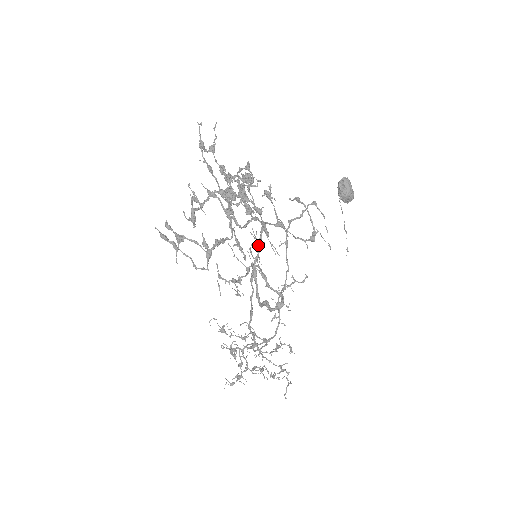
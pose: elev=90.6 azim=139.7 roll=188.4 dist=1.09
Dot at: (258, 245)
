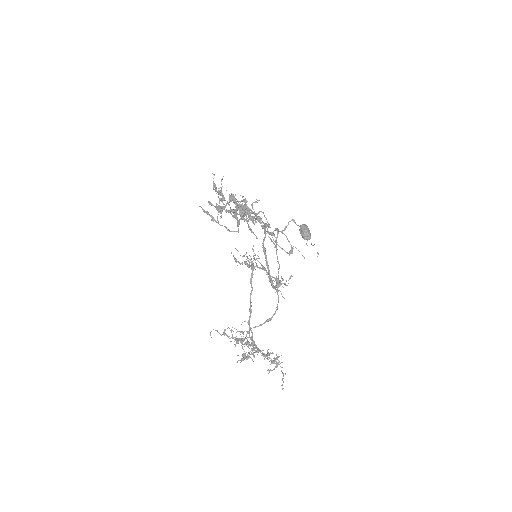
Dot at: (264, 232)
